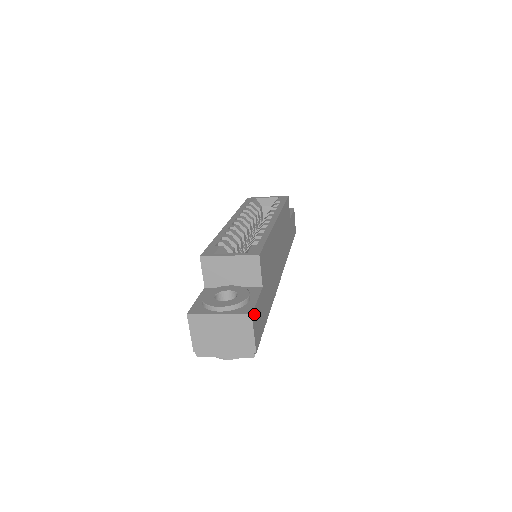
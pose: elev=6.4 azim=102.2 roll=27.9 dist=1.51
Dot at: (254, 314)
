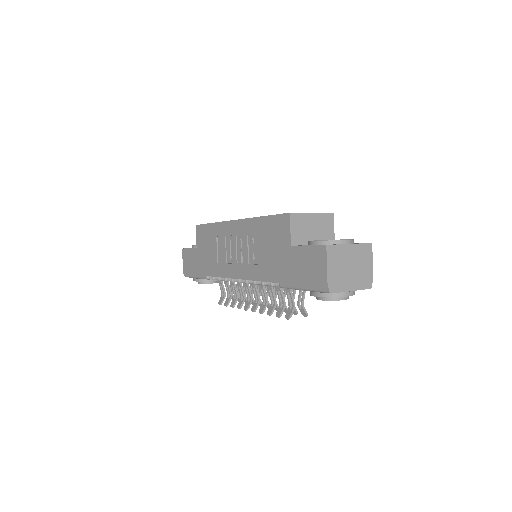
Dot at: occluded
